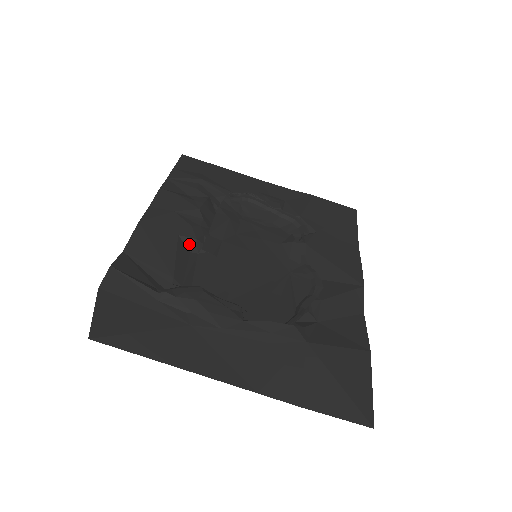
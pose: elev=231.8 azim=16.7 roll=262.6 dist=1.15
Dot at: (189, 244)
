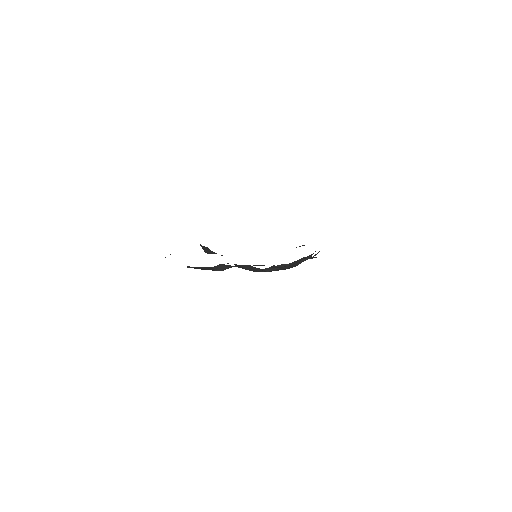
Dot at: (216, 268)
